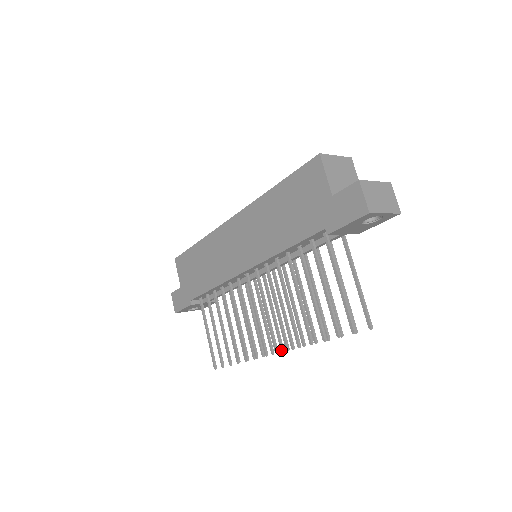
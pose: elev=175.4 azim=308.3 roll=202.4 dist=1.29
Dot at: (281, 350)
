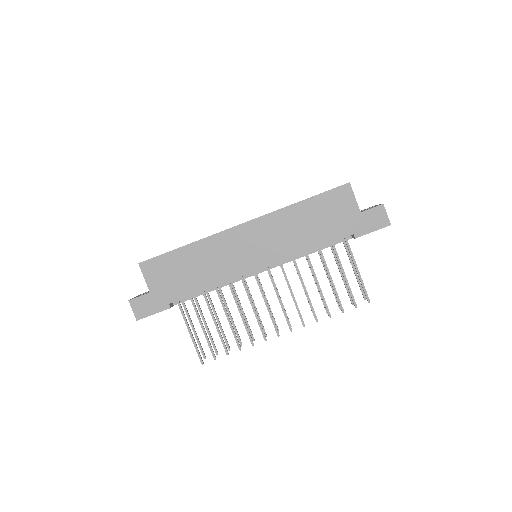
Dot at: (278, 331)
